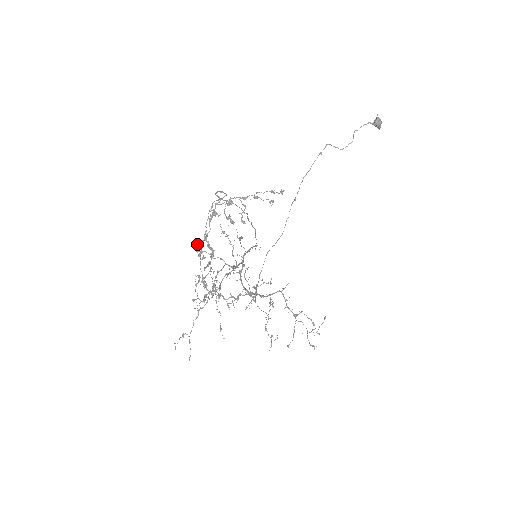
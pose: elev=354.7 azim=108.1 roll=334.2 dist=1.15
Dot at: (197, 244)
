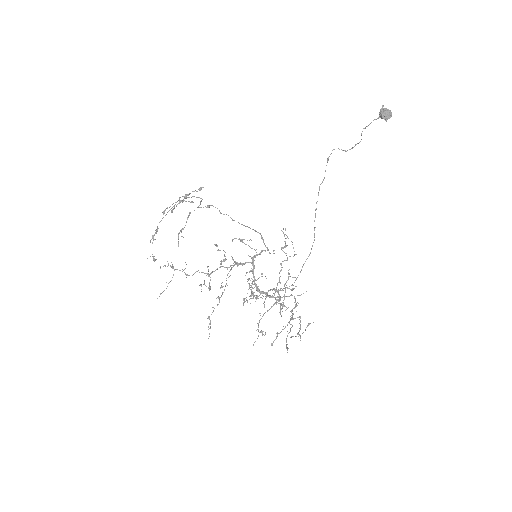
Dot at: (215, 244)
